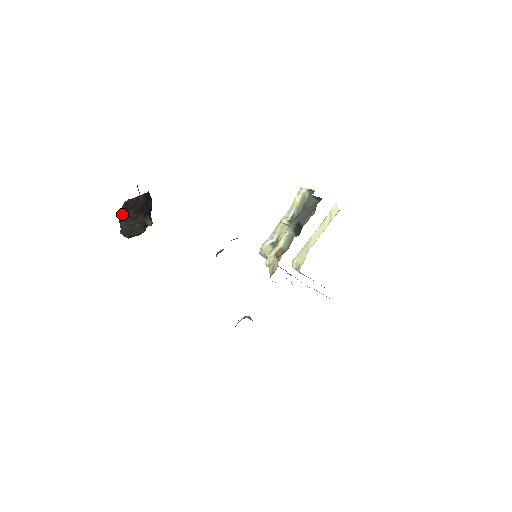
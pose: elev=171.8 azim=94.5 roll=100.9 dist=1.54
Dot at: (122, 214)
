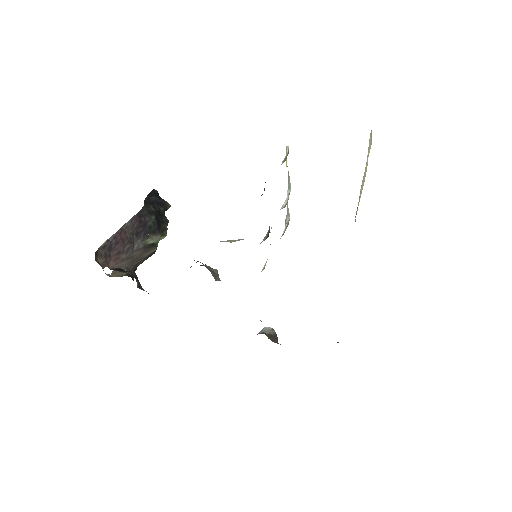
Dot at: (105, 258)
